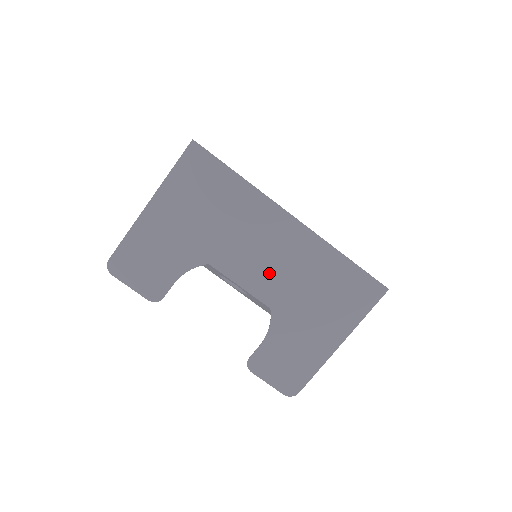
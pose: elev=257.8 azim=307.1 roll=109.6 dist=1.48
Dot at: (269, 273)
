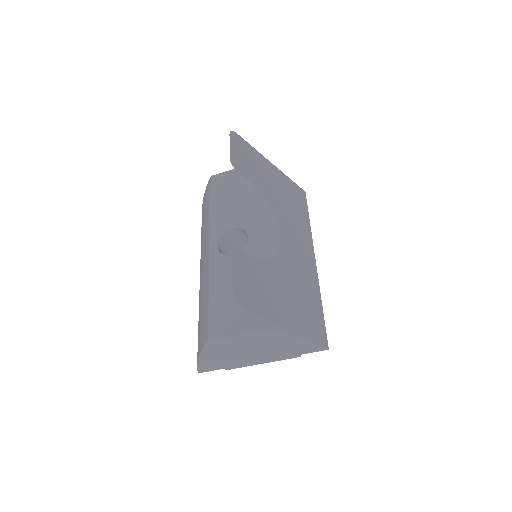
Dot at: (288, 251)
